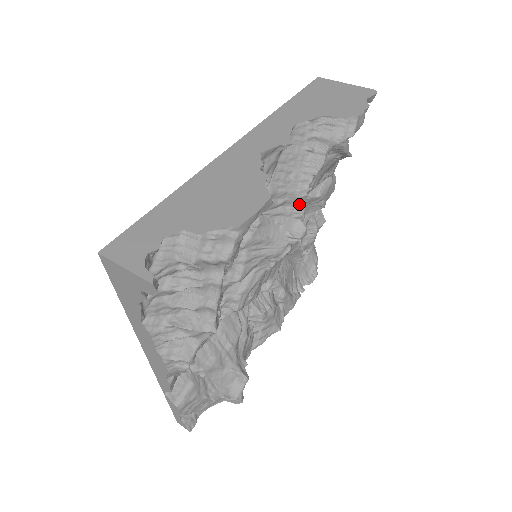
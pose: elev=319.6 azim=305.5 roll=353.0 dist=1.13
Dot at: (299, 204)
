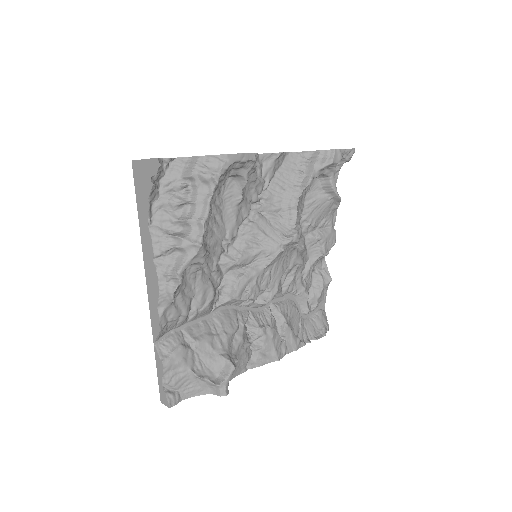
Dot at: (292, 213)
